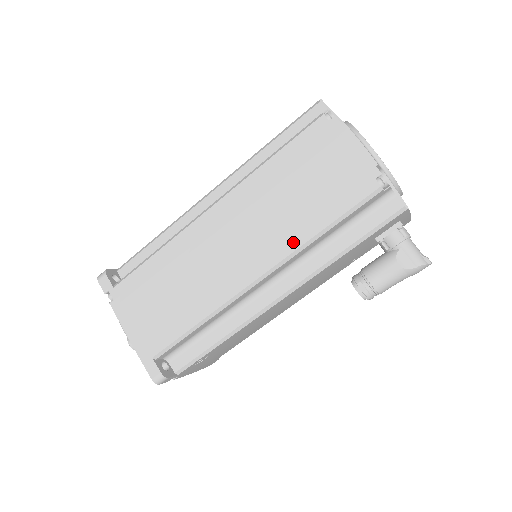
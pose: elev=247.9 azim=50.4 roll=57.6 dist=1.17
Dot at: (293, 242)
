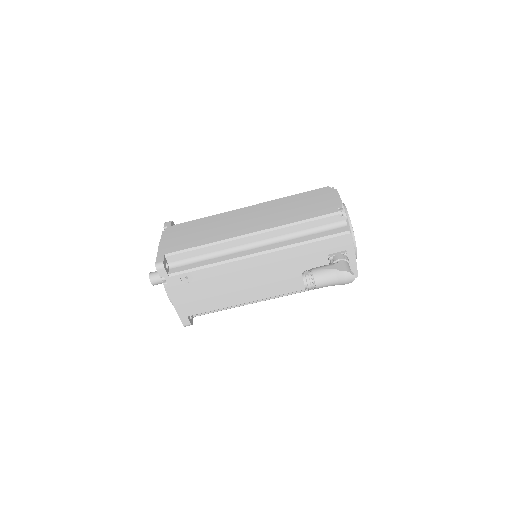
Dot at: (280, 223)
